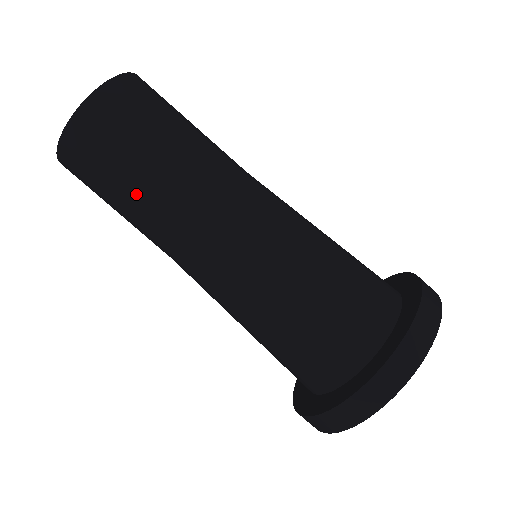
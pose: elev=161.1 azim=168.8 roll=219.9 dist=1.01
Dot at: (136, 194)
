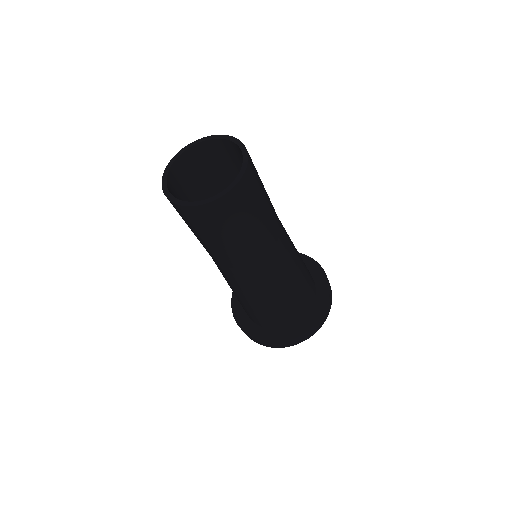
Dot at: (248, 236)
